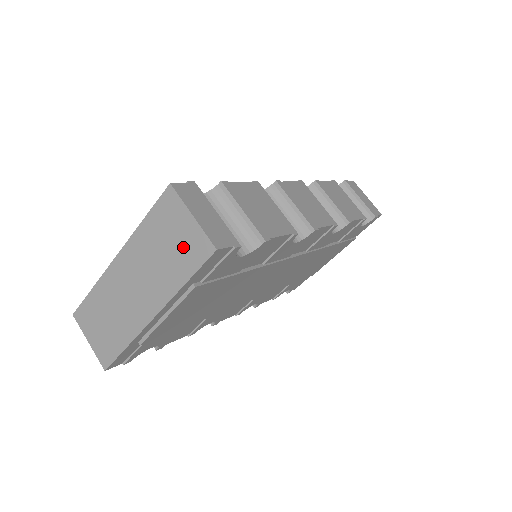
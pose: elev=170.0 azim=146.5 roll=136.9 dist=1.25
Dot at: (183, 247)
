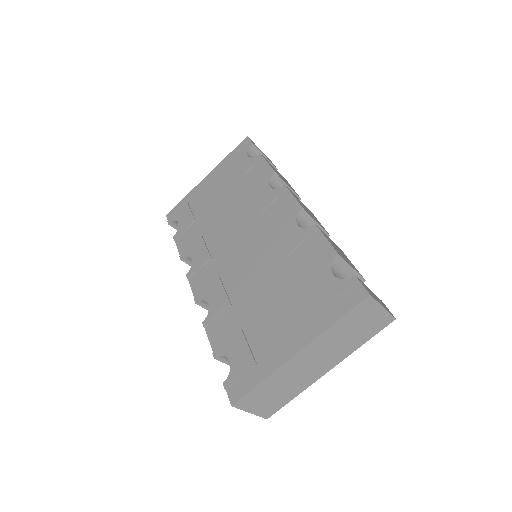
Dot at: (369, 326)
